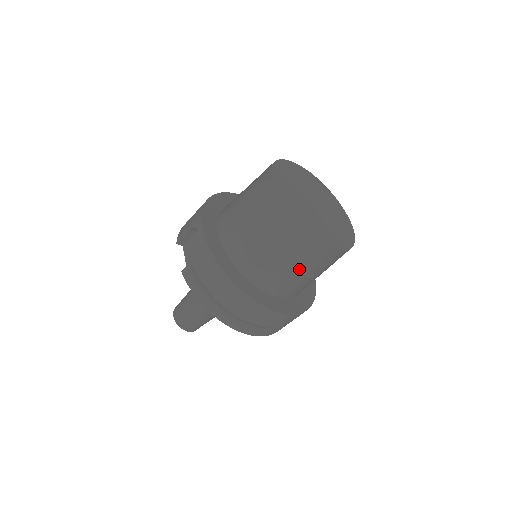
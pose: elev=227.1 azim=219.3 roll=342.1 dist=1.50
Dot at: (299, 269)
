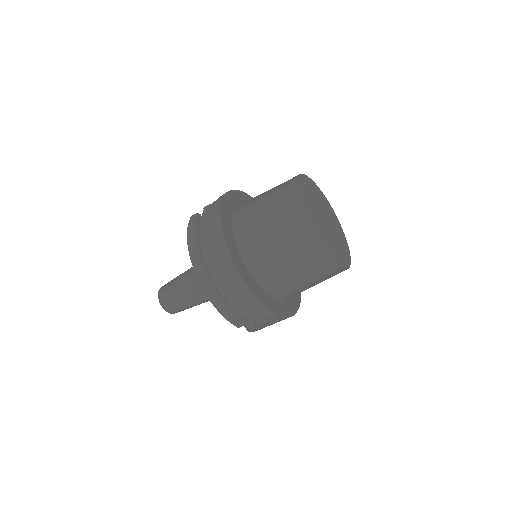
Dot at: (279, 246)
